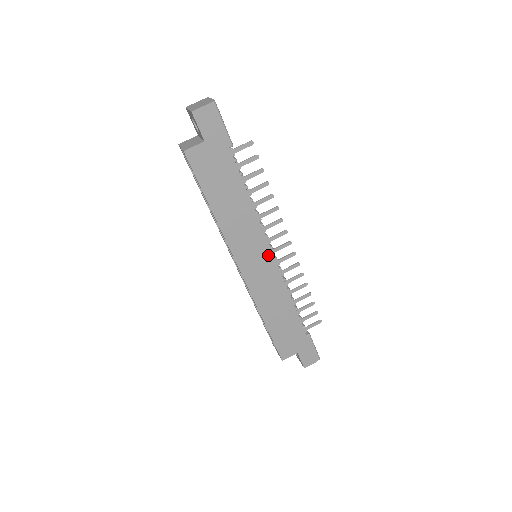
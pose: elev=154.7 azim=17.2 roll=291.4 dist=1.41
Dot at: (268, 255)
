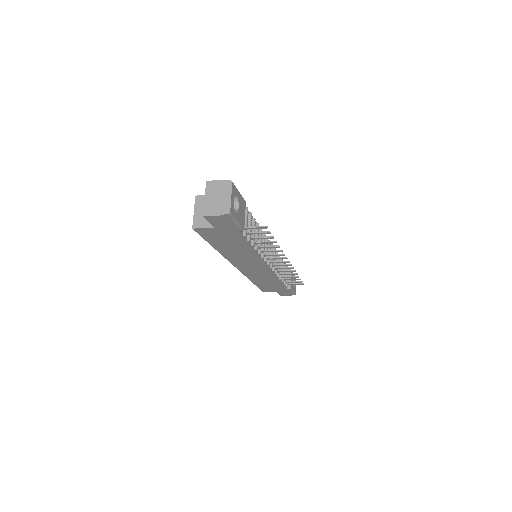
Dot at: (264, 267)
